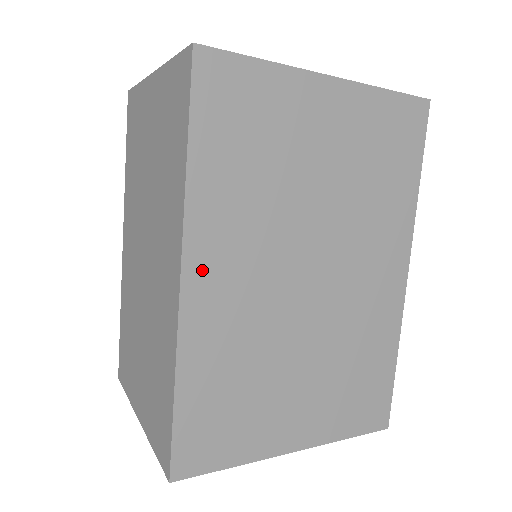
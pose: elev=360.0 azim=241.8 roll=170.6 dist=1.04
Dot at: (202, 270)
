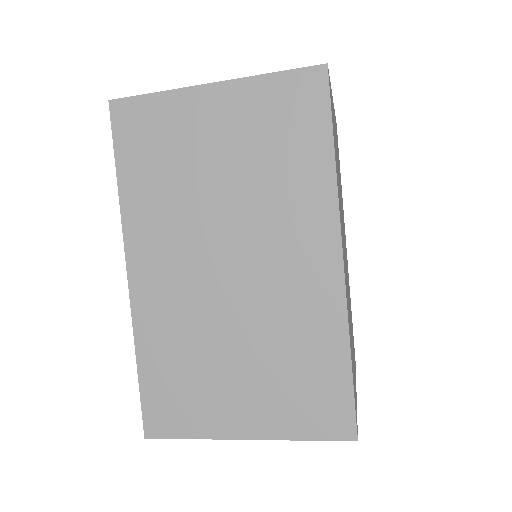
Dot at: occluded
